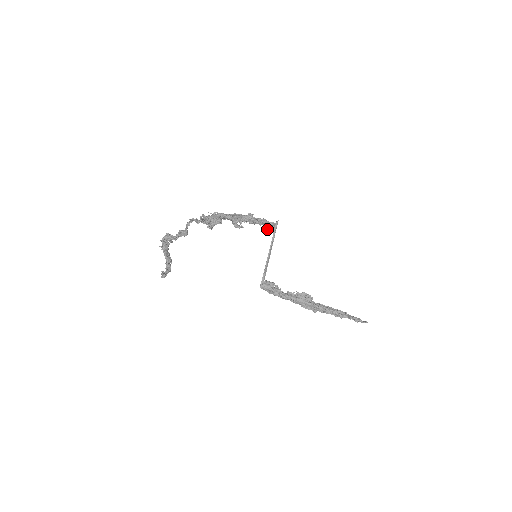
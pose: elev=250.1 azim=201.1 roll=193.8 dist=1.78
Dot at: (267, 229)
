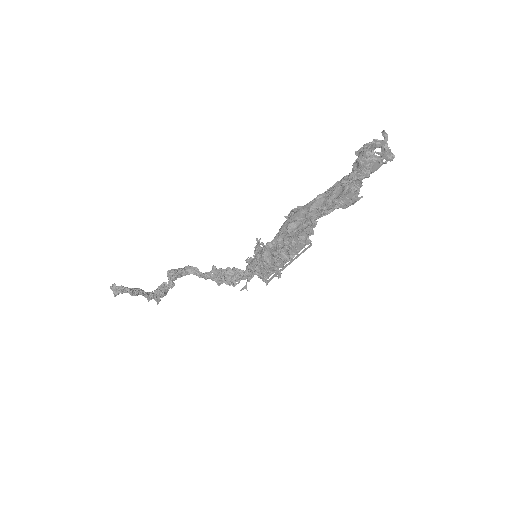
Dot at: occluded
